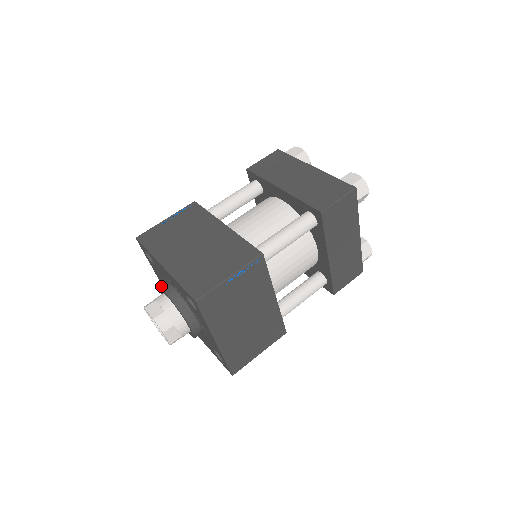
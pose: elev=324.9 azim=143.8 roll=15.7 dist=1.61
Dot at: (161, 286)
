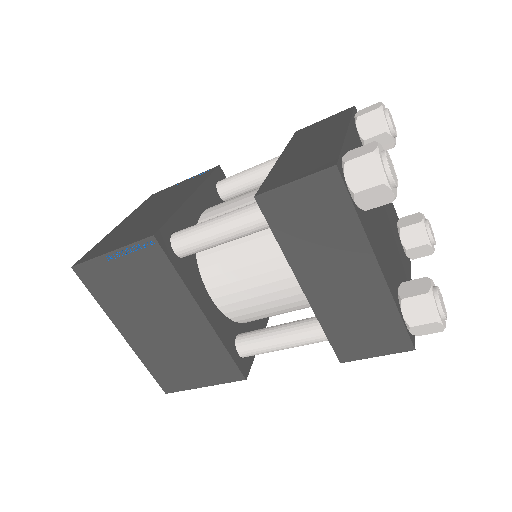
Dot at: occluded
